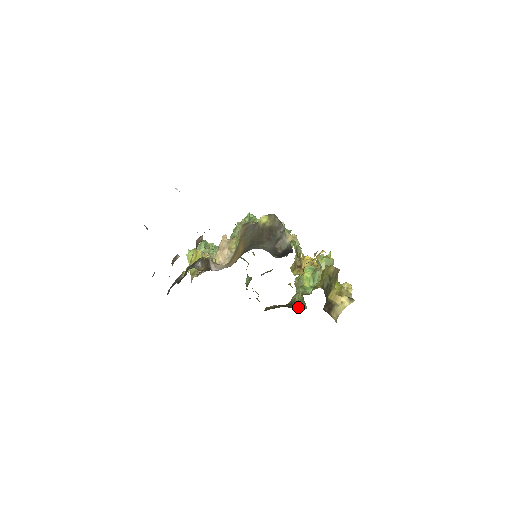
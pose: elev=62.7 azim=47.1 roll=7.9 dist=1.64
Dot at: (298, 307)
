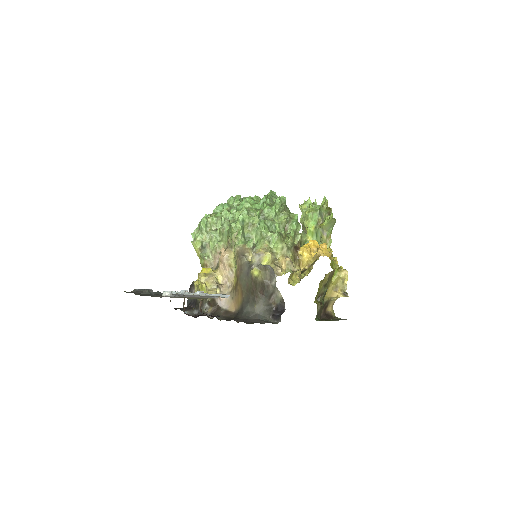
Dot at: occluded
